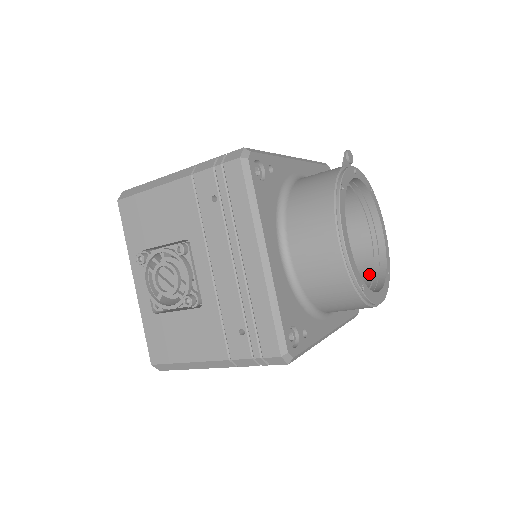
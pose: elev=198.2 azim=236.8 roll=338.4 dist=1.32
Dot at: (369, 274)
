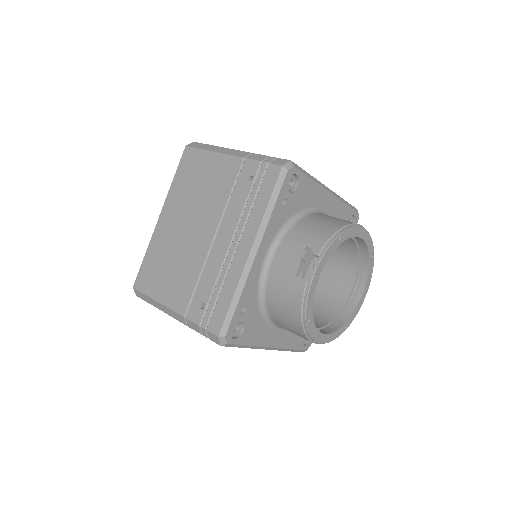
Dot at: (355, 260)
